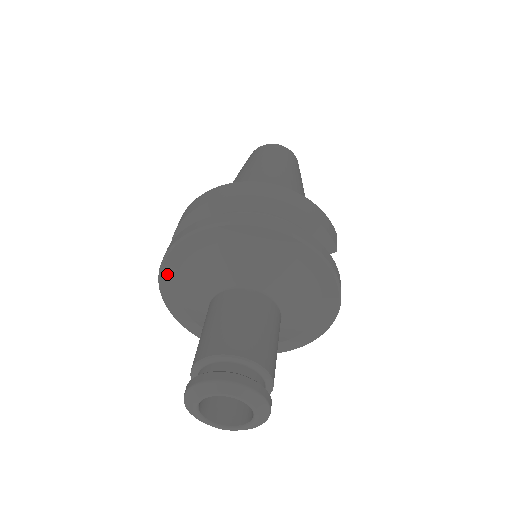
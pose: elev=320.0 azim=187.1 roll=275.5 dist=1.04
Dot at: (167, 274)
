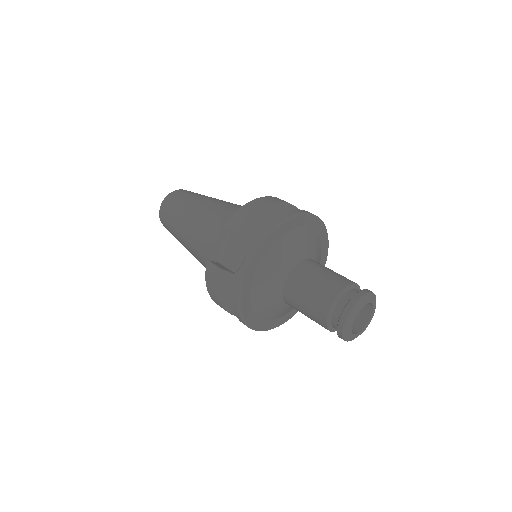
Dot at: (265, 246)
